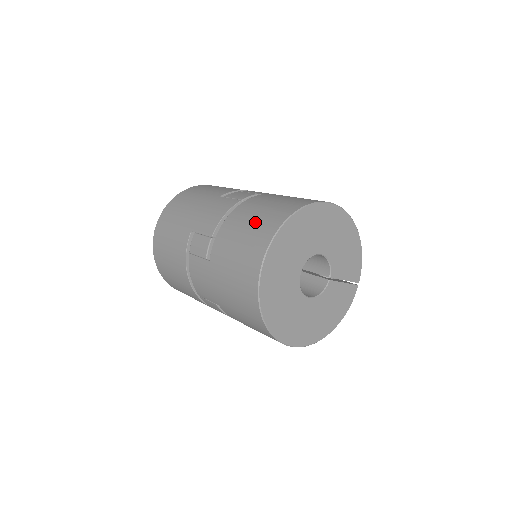
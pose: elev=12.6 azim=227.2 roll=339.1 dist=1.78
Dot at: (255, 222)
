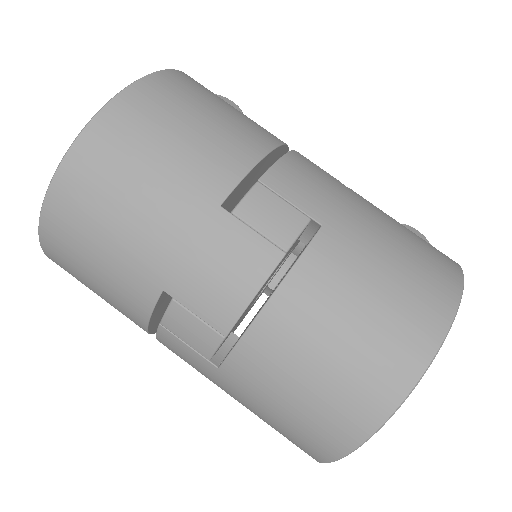
Dot at: (341, 362)
